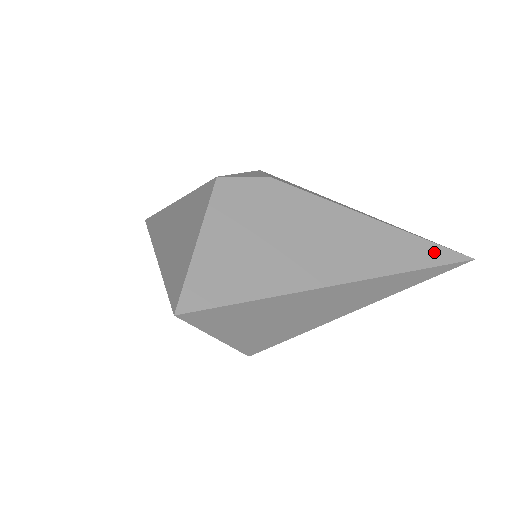
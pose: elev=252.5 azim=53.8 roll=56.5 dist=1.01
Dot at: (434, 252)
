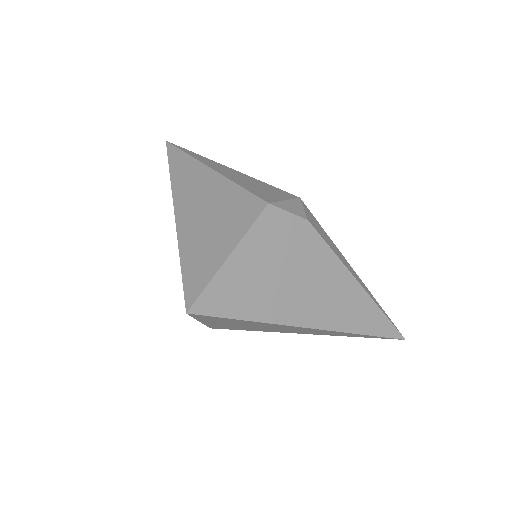
Dot at: (384, 325)
